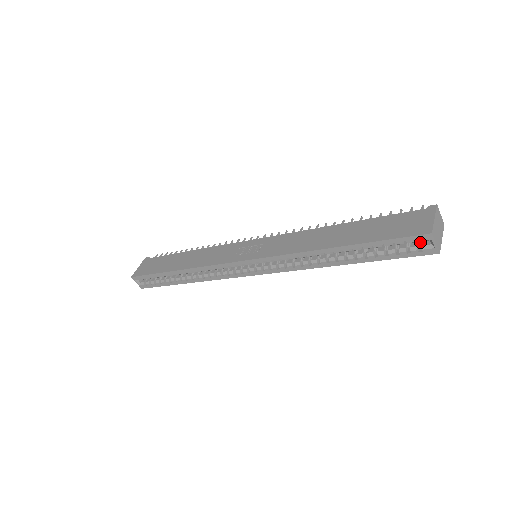
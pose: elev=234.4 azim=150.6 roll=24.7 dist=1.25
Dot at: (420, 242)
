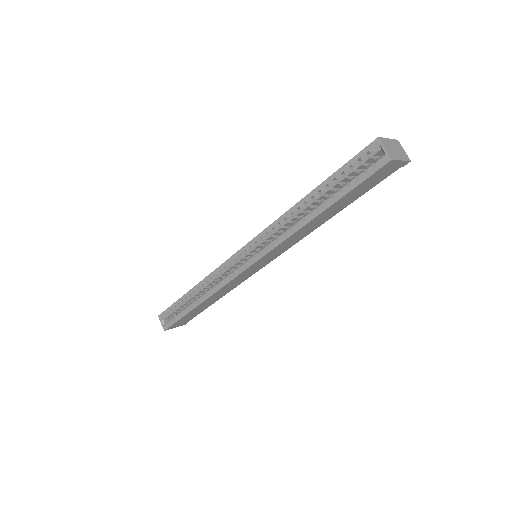
Dot at: (376, 161)
